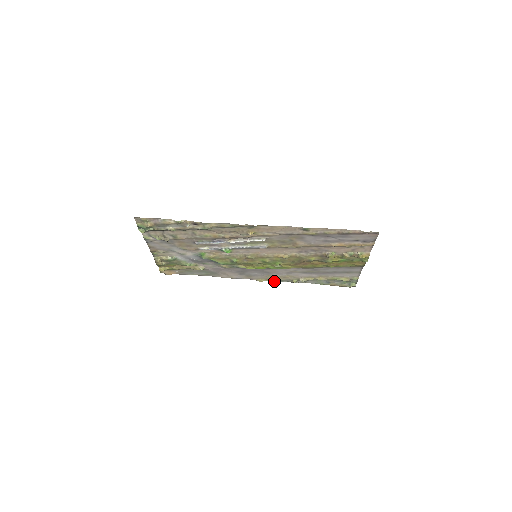
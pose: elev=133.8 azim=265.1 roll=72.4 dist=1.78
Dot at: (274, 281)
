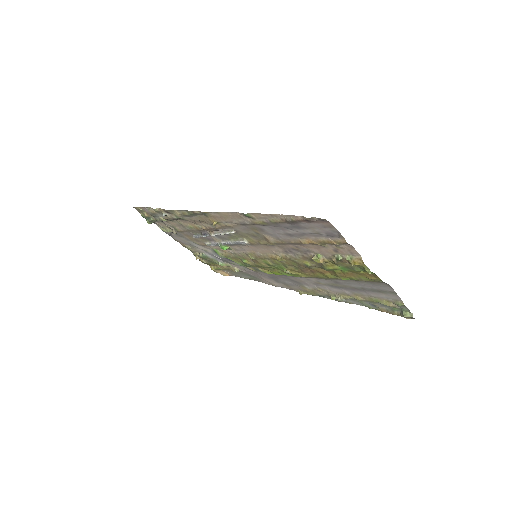
Dot at: (315, 295)
